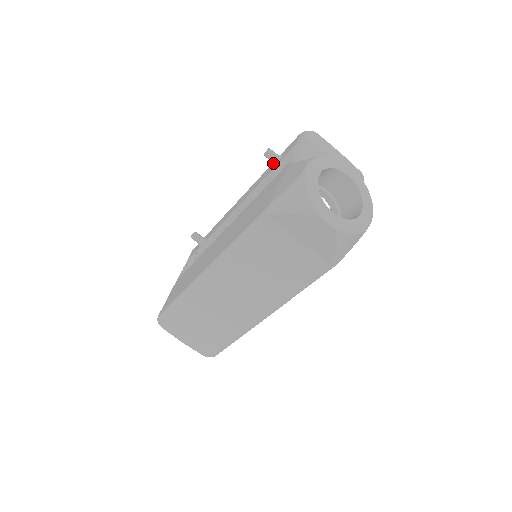
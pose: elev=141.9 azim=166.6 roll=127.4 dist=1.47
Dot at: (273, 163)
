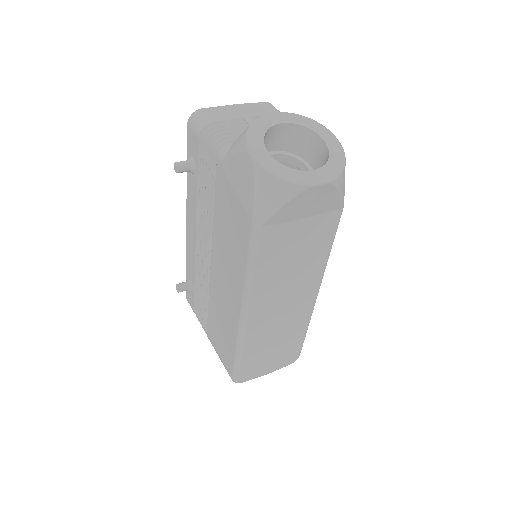
Dot at: (191, 171)
